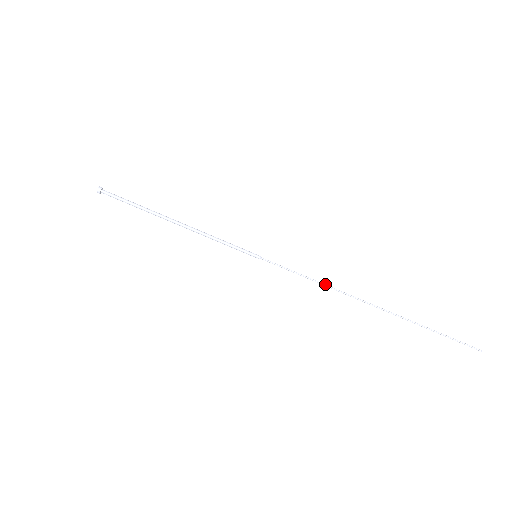
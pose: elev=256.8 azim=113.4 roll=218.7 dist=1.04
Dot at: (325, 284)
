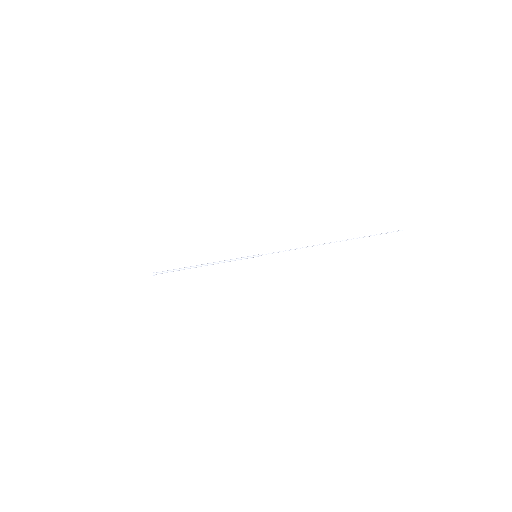
Dot at: (300, 248)
